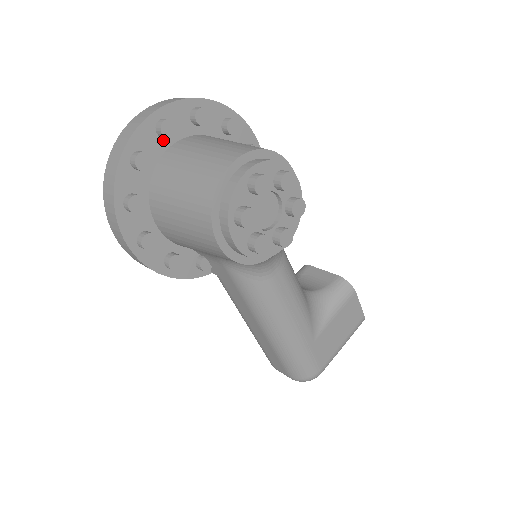
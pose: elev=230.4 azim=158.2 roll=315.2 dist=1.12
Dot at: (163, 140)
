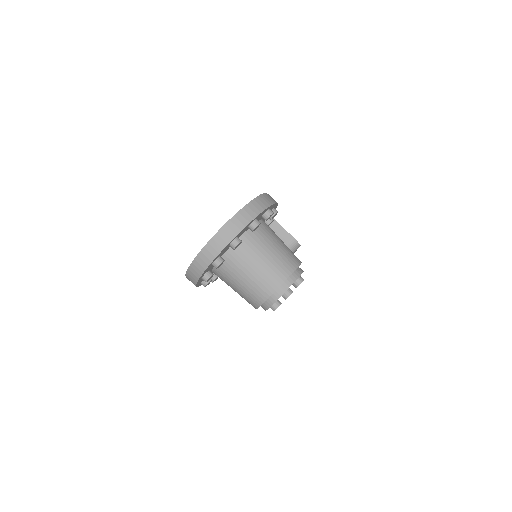
Dot at: occluded
